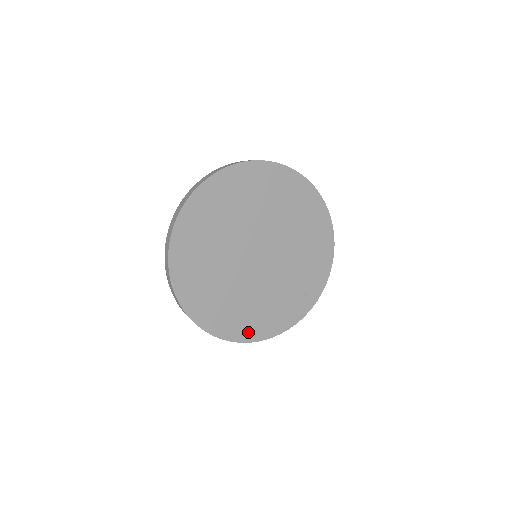
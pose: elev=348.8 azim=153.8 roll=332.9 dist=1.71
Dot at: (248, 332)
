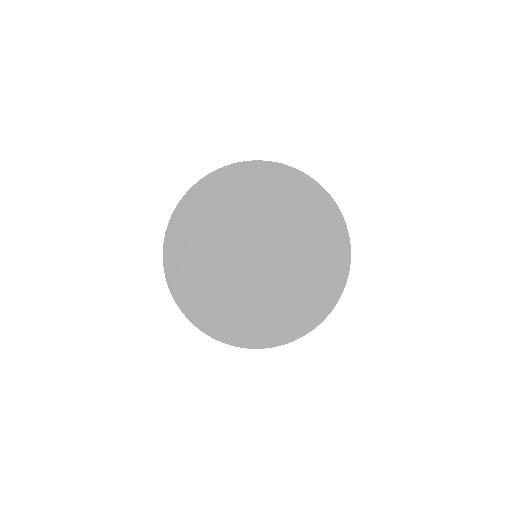
Dot at: (306, 320)
